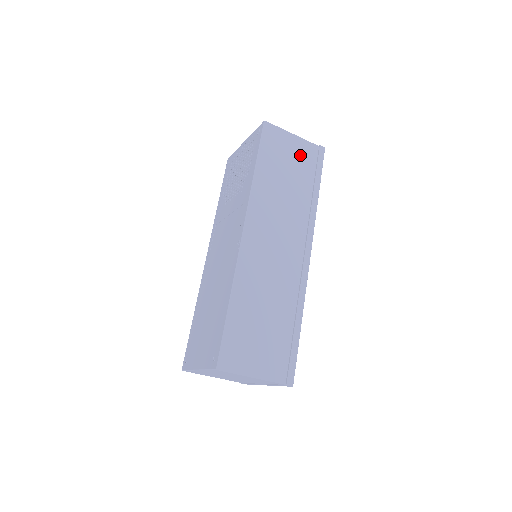
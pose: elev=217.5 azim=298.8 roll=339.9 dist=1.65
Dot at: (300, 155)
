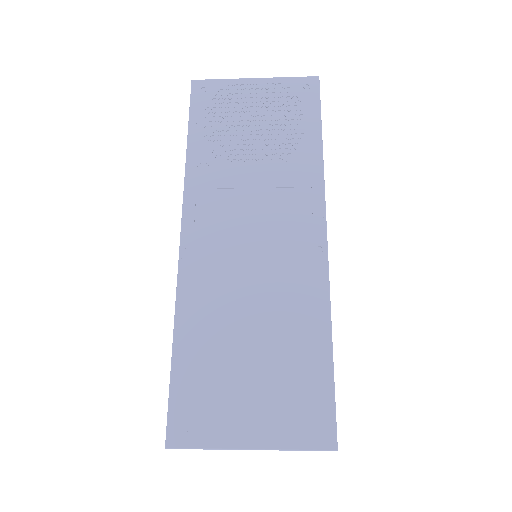
Dot at: occluded
